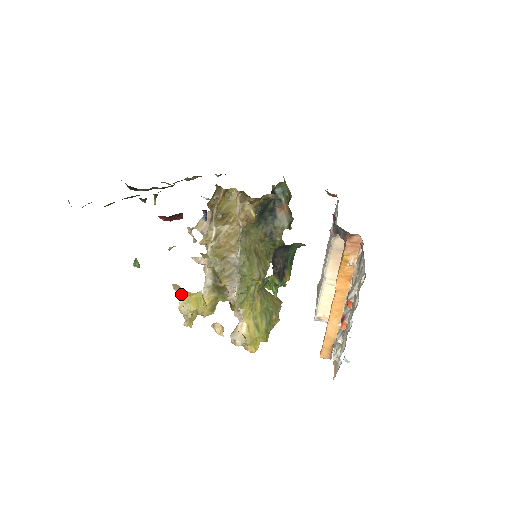
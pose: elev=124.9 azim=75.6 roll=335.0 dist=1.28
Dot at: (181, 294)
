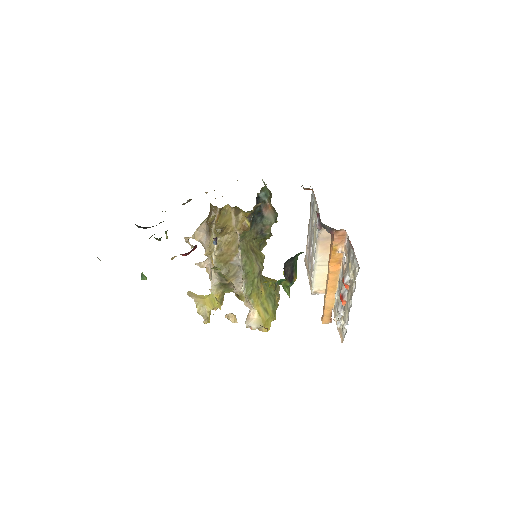
Dot at: (197, 299)
